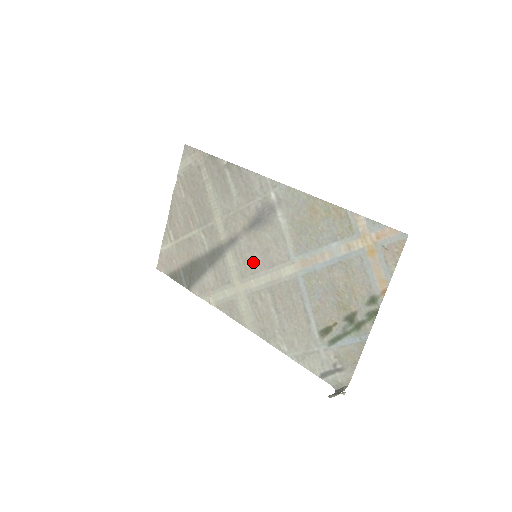
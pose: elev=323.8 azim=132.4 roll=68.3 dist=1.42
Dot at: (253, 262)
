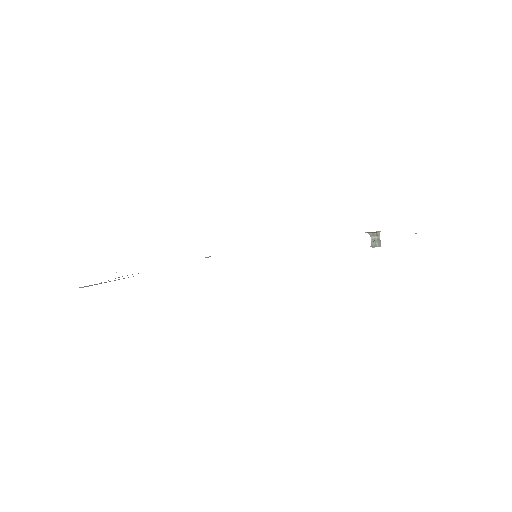
Dot at: occluded
